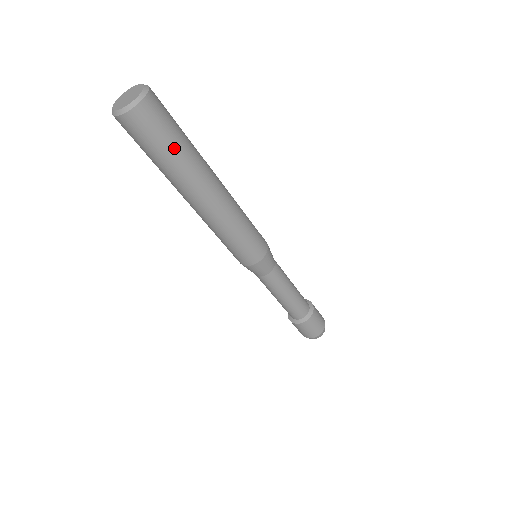
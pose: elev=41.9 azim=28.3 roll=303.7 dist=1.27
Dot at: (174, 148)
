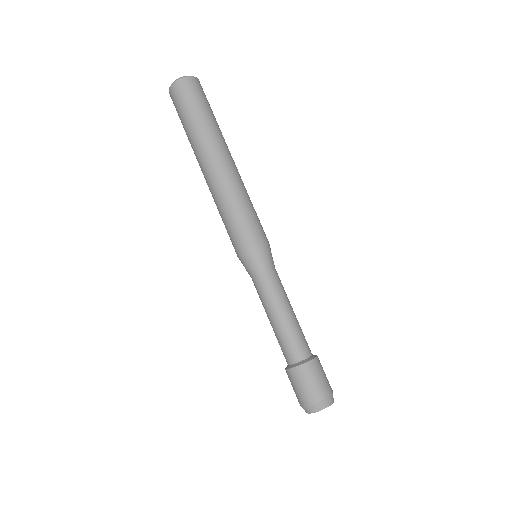
Dot at: (209, 113)
